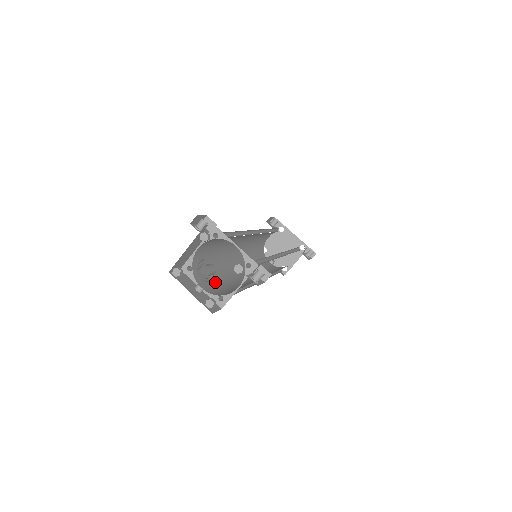
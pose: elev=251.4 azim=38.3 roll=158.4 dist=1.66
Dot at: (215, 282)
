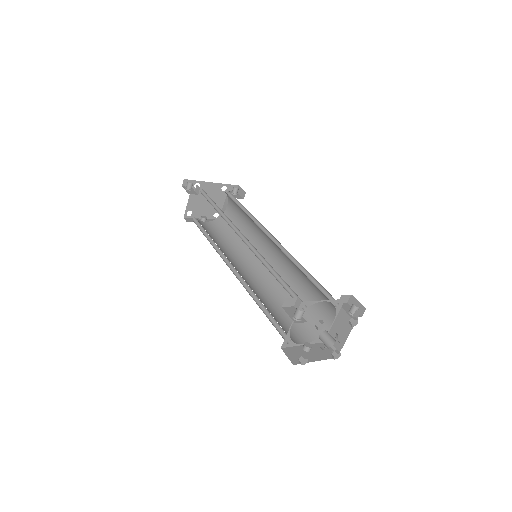
Dot at: (284, 321)
